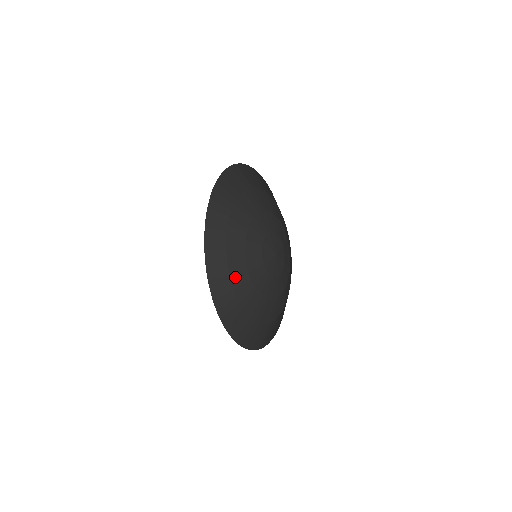
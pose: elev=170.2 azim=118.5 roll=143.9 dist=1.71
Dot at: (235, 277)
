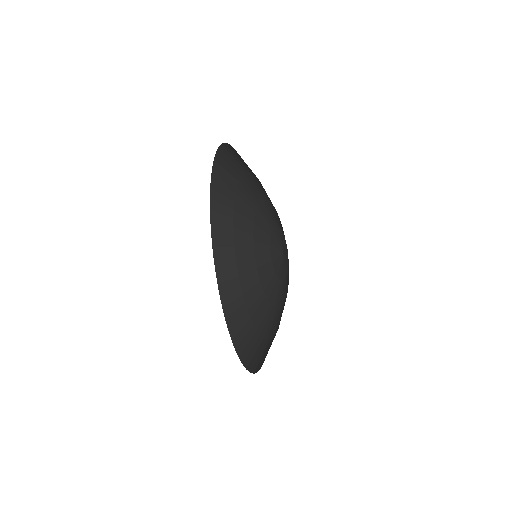
Dot at: (240, 203)
